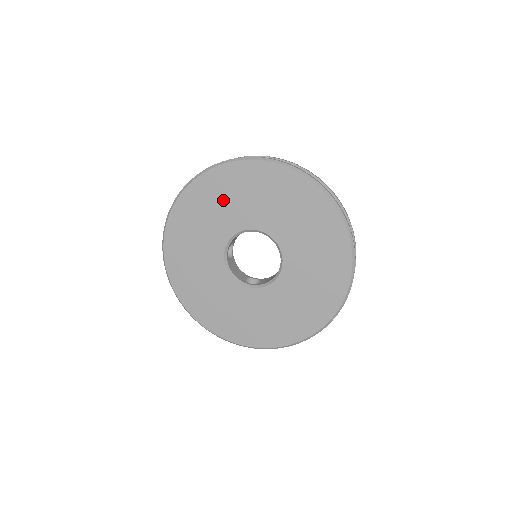
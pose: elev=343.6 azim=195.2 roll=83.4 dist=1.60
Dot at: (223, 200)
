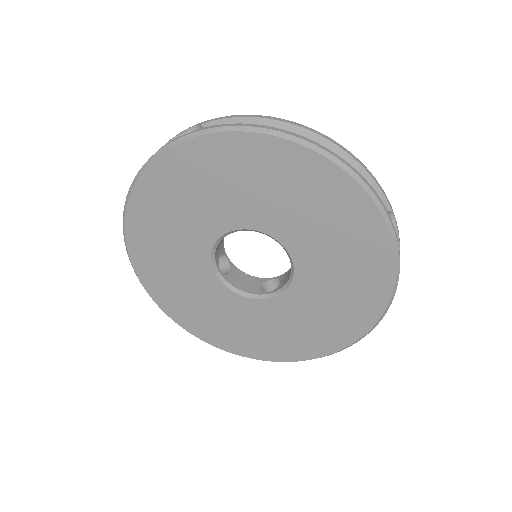
Dot at: (304, 202)
